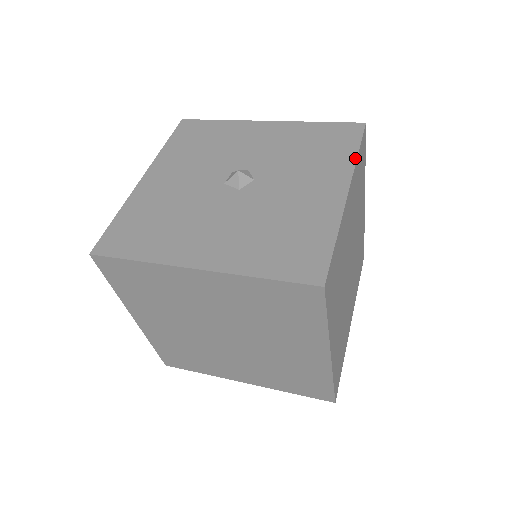
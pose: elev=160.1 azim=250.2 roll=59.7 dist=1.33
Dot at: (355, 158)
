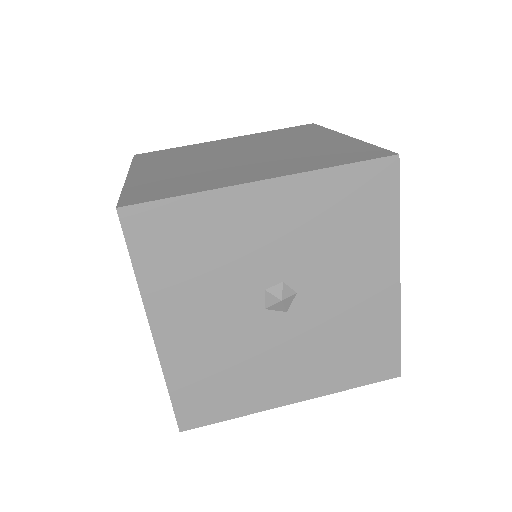
Dot at: (398, 227)
